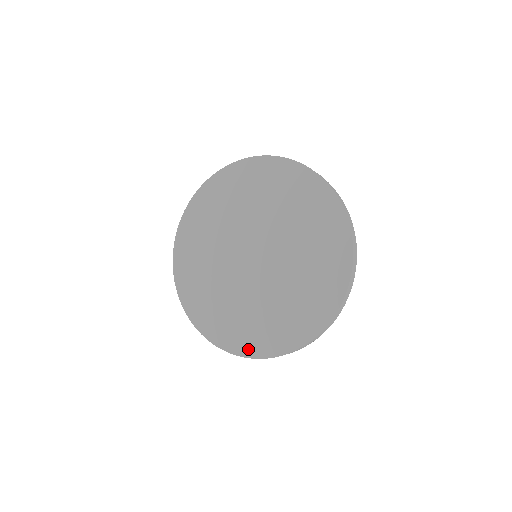
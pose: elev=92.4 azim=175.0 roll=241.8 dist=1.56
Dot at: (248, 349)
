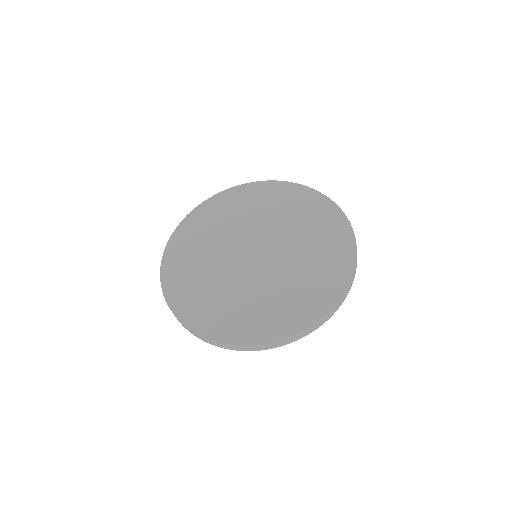
Dot at: (315, 312)
